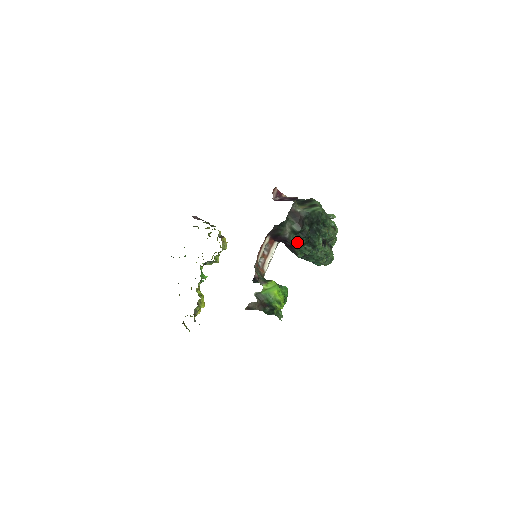
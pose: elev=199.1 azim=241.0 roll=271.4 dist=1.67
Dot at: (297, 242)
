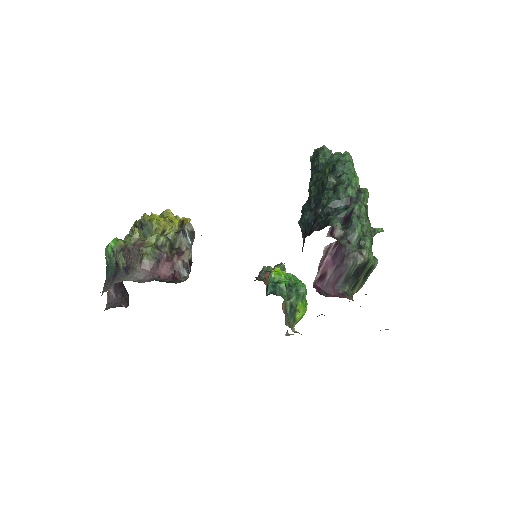
Dot at: occluded
